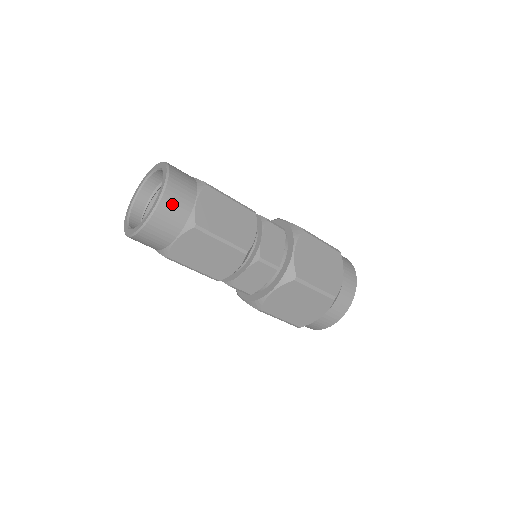
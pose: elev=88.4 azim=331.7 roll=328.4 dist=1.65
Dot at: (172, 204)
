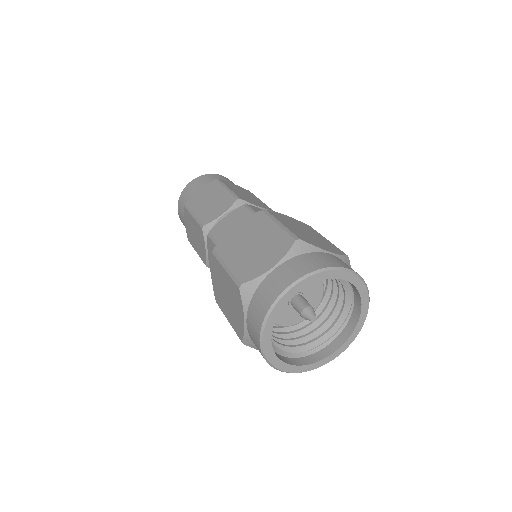
Dot at: (216, 177)
